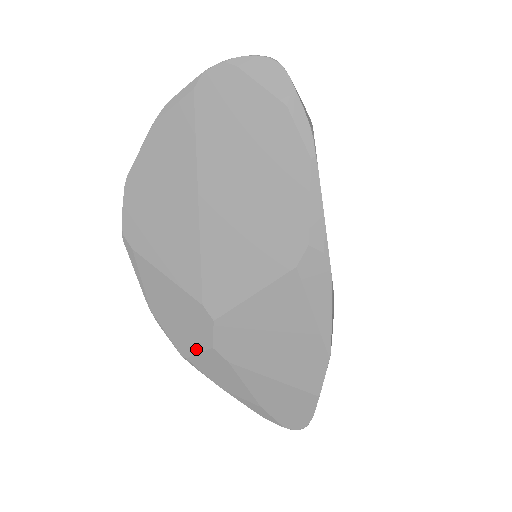
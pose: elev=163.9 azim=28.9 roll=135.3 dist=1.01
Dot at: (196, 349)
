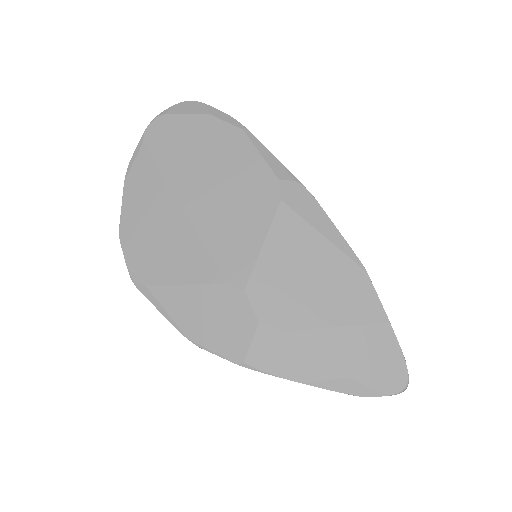
Dot at: (246, 341)
